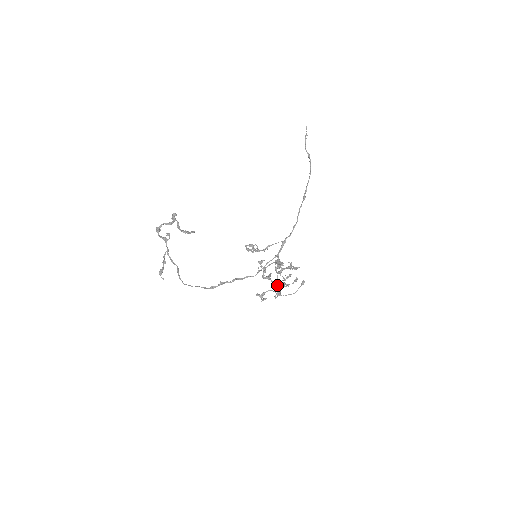
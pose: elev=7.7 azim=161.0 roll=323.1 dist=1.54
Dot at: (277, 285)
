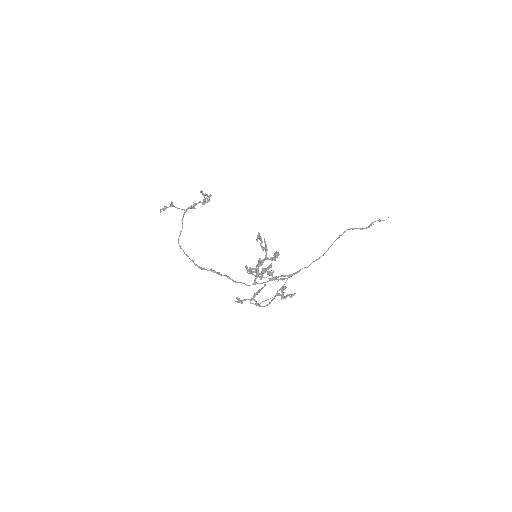
Dot at: (253, 274)
